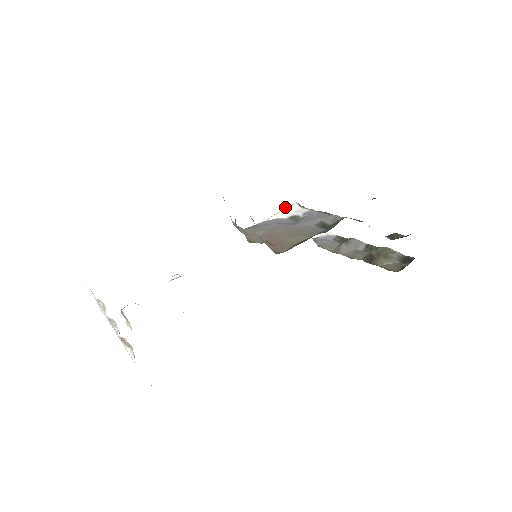
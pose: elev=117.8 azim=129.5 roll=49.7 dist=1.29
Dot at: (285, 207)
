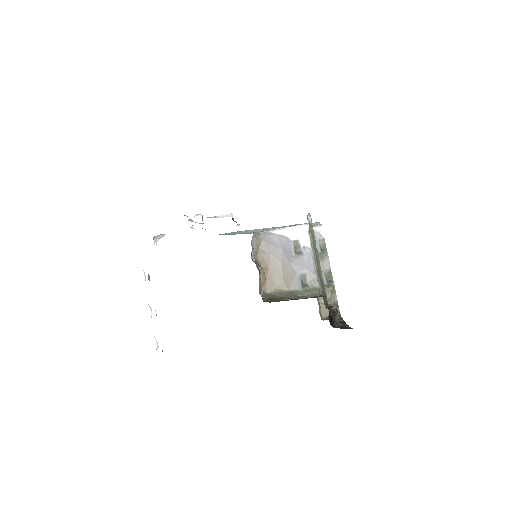
Dot at: (298, 227)
